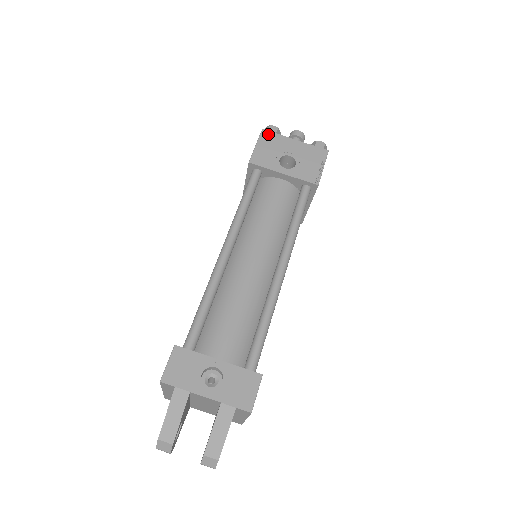
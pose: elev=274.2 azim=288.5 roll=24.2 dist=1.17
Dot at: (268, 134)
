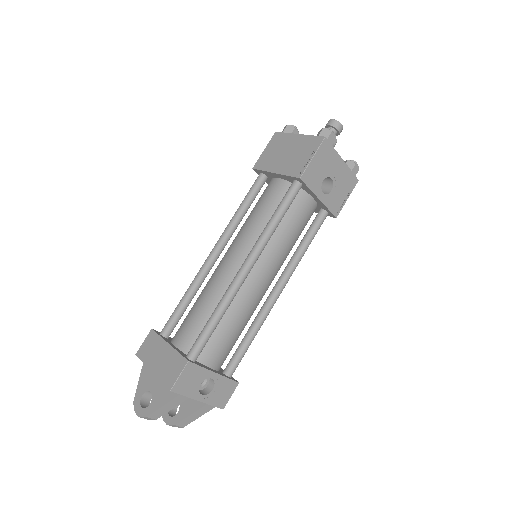
Dot at: (327, 146)
